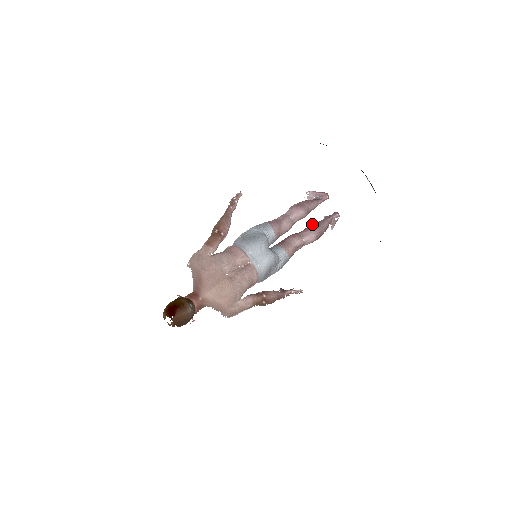
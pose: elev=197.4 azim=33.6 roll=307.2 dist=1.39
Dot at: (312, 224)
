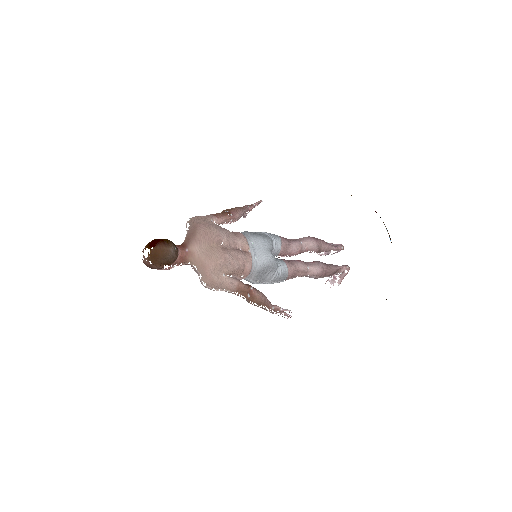
Dot at: occluded
